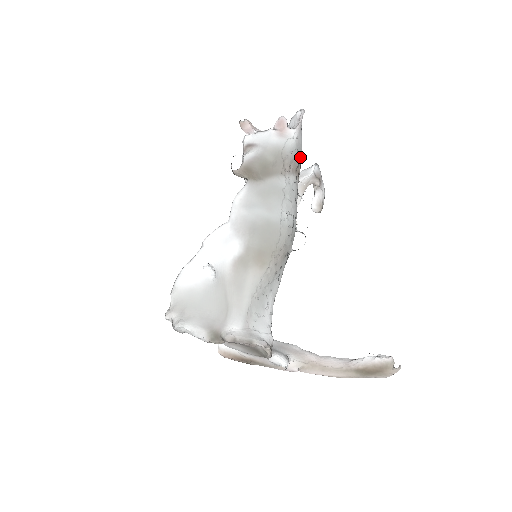
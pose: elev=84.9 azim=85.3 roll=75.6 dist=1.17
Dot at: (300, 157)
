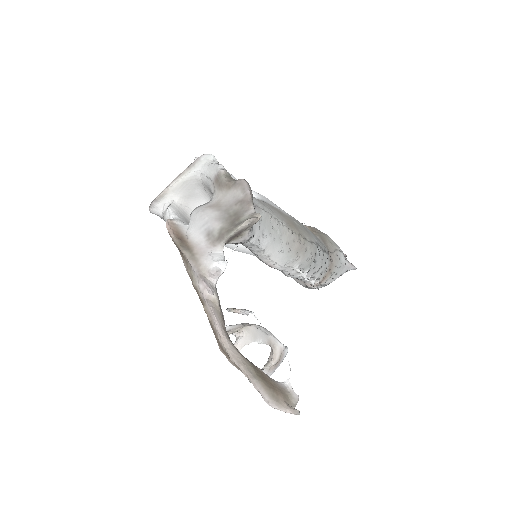
Dot at: (334, 275)
